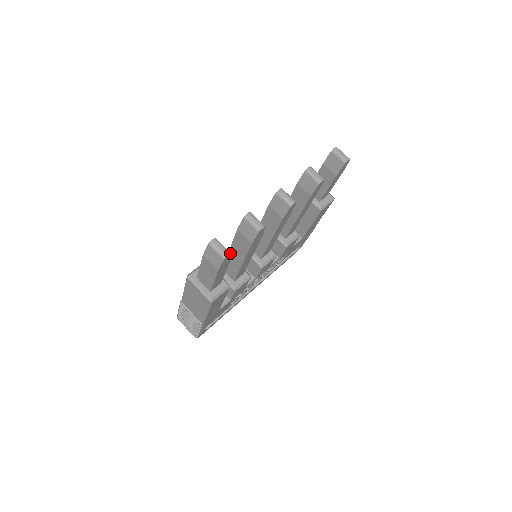
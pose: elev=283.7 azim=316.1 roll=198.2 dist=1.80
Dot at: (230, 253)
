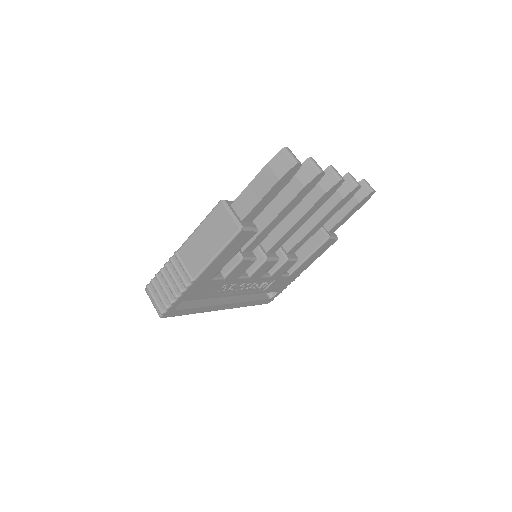
Dot at: (301, 164)
